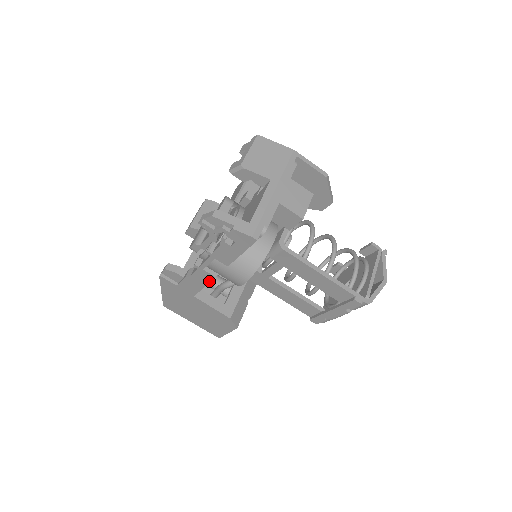
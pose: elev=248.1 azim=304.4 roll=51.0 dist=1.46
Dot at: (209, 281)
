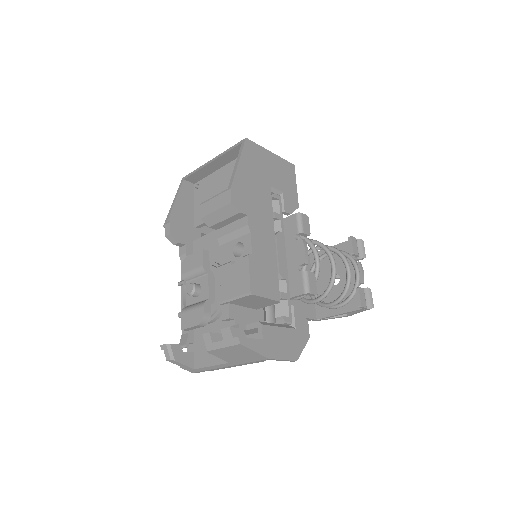
Dot at: occluded
